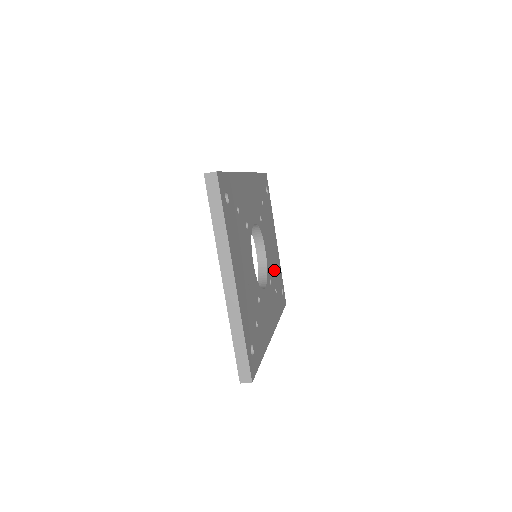
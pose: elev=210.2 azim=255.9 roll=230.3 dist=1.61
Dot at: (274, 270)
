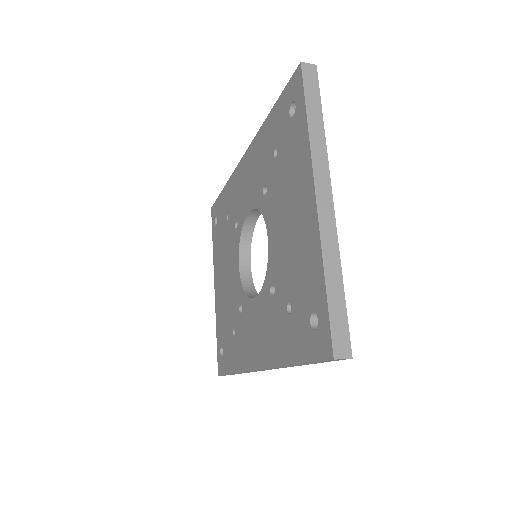
Dot at: occluded
